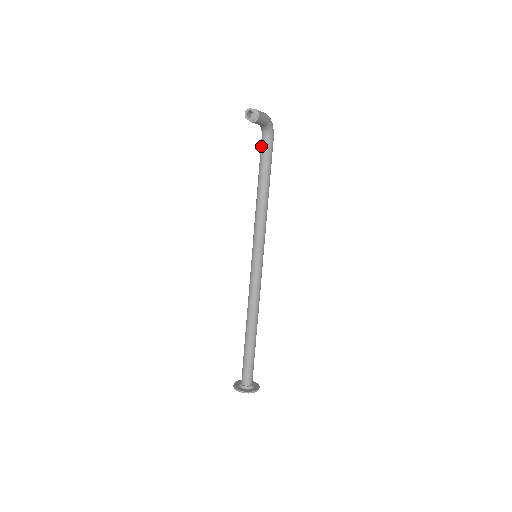
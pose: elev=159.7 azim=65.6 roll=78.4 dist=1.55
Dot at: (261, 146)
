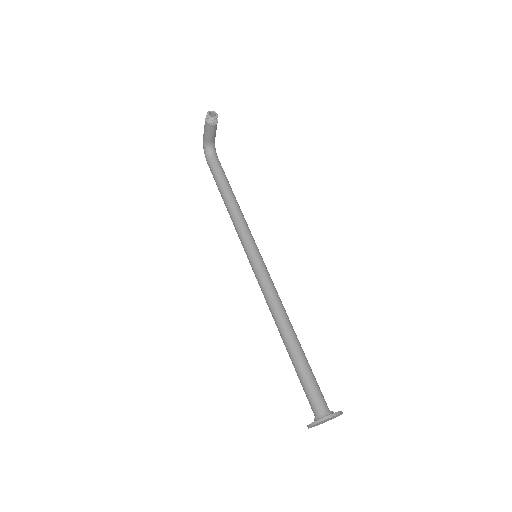
Dot at: (212, 164)
